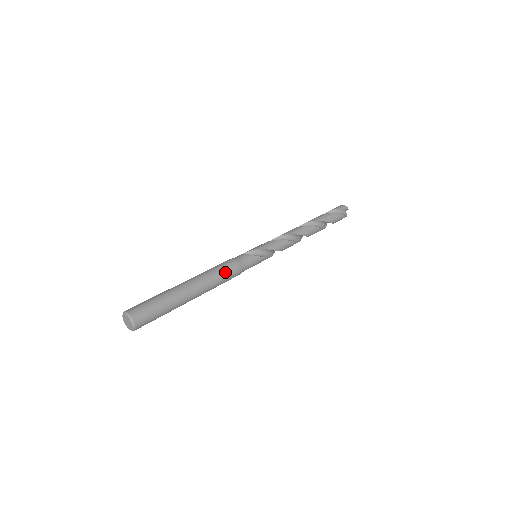
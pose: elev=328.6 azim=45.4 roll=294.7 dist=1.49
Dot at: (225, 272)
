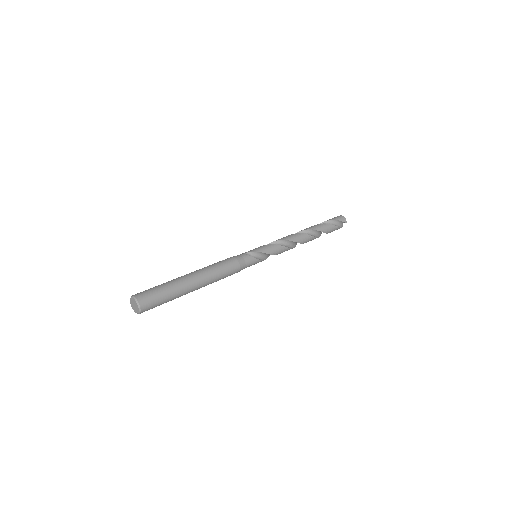
Dot at: (227, 272)
